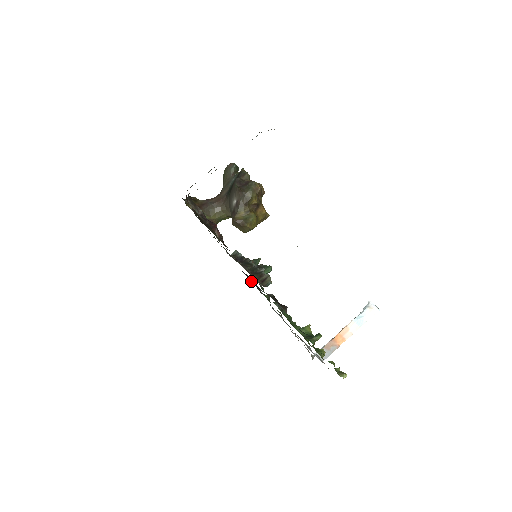
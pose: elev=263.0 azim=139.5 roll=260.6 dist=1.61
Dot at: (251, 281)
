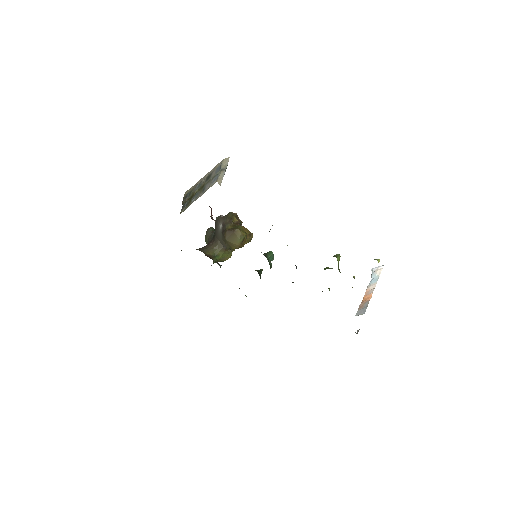
Dot at: occluded
